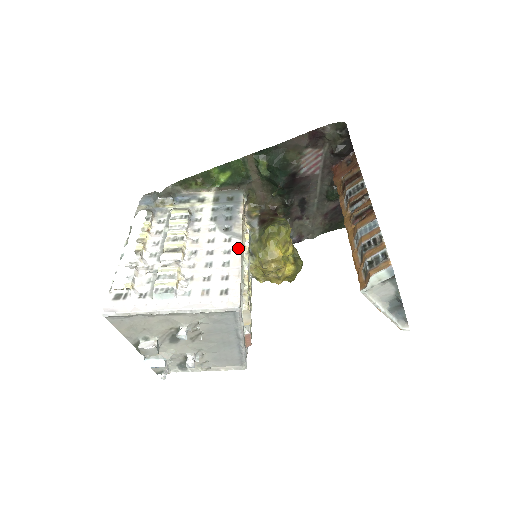
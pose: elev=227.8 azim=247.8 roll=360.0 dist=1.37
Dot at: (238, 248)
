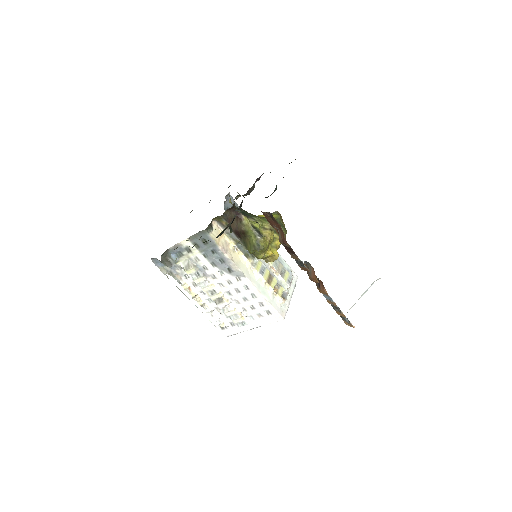
Dot at: (250, 284)
